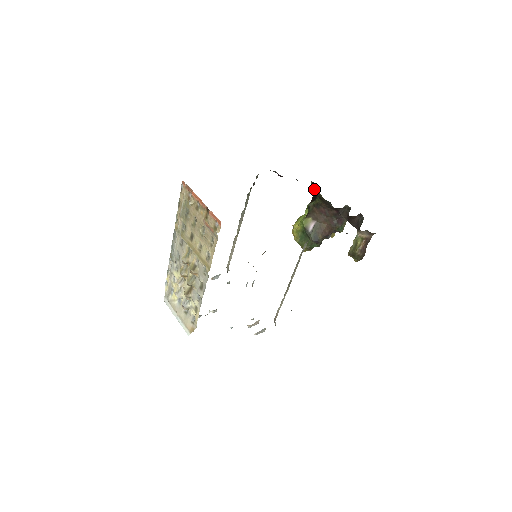
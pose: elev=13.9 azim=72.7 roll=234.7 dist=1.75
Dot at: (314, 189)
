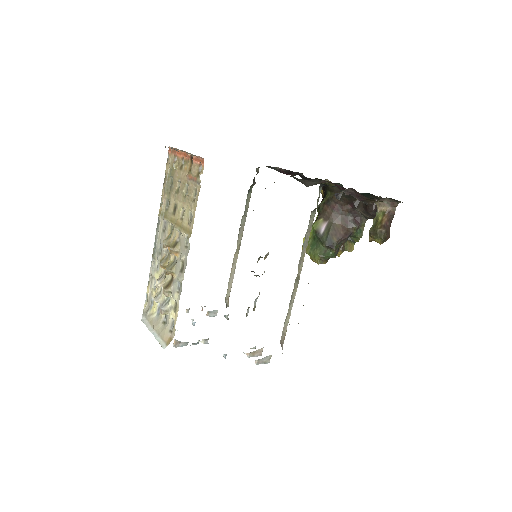
Dot at: (323, 188)
